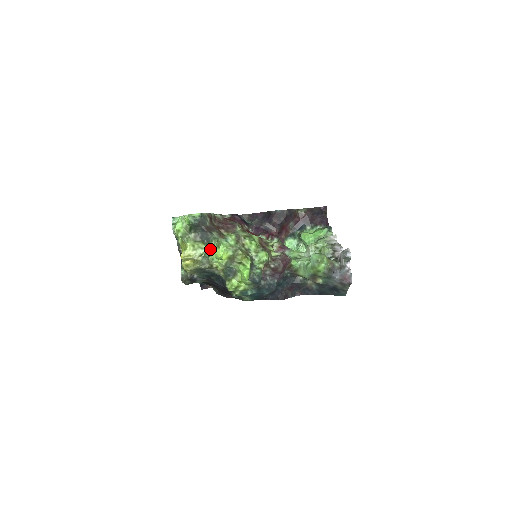
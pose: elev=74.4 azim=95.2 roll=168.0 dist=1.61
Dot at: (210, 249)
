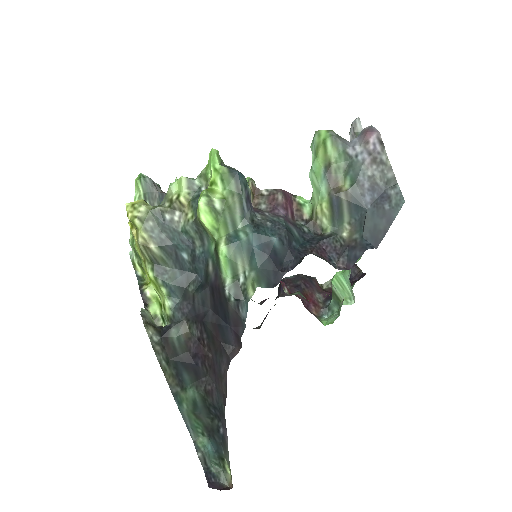
Dot at: occluded
